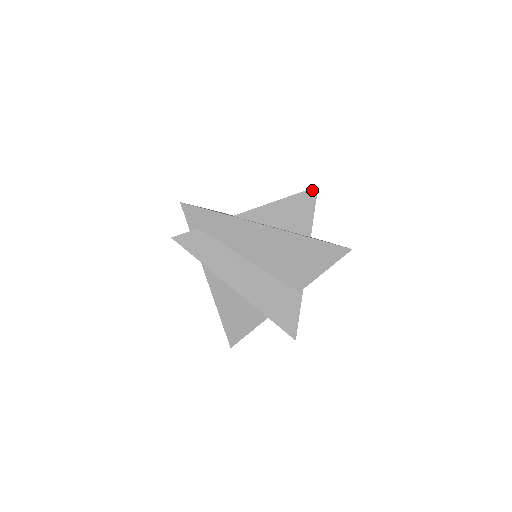
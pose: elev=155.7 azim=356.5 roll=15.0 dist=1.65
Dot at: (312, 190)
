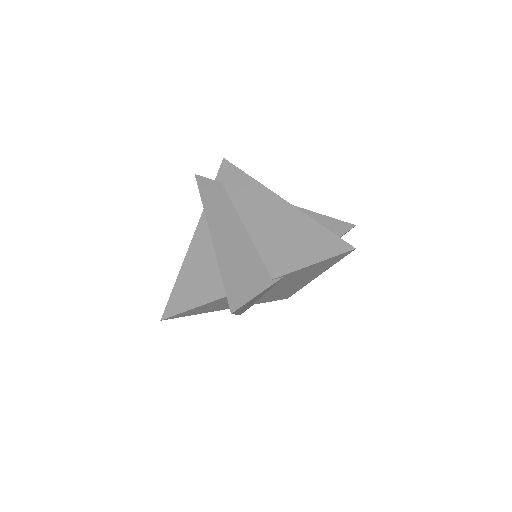
Dot at: (348, 224)
